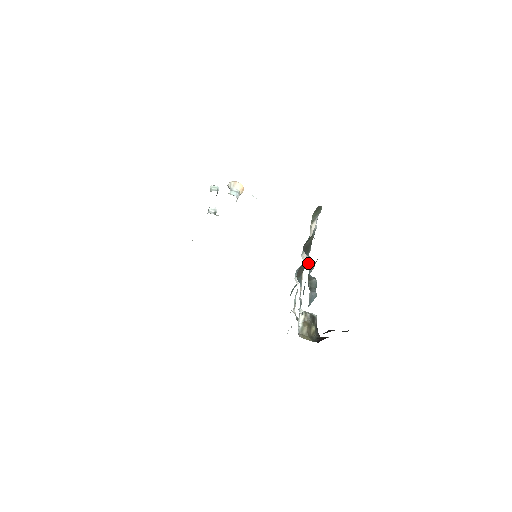
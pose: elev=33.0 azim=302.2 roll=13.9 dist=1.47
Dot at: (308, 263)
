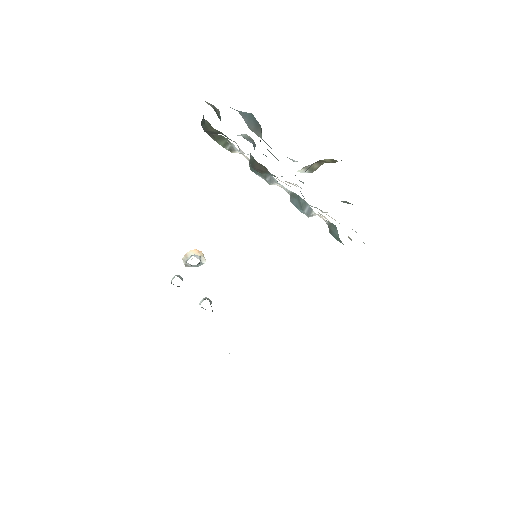
Dot at: occluded
